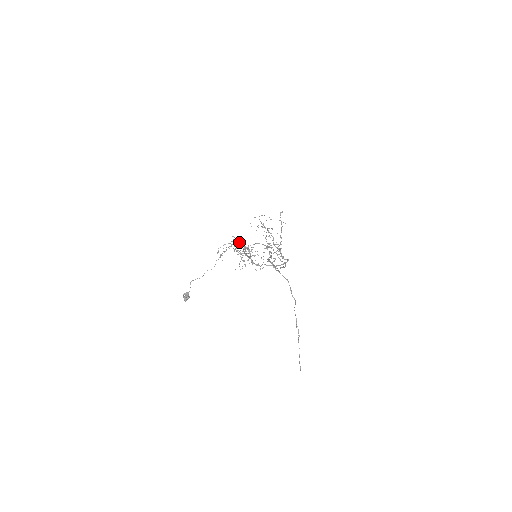
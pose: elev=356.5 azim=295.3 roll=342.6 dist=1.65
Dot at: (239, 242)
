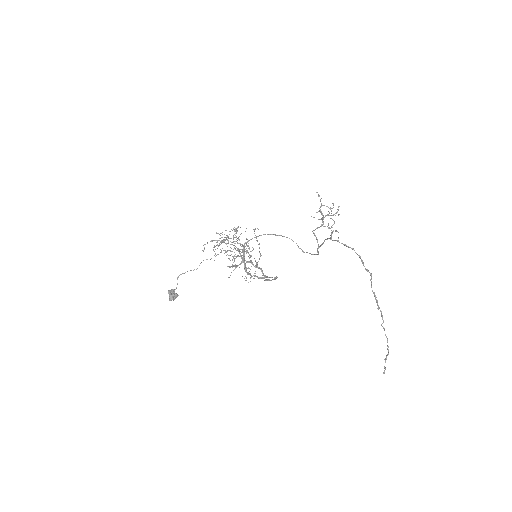
Dot at: occluded
